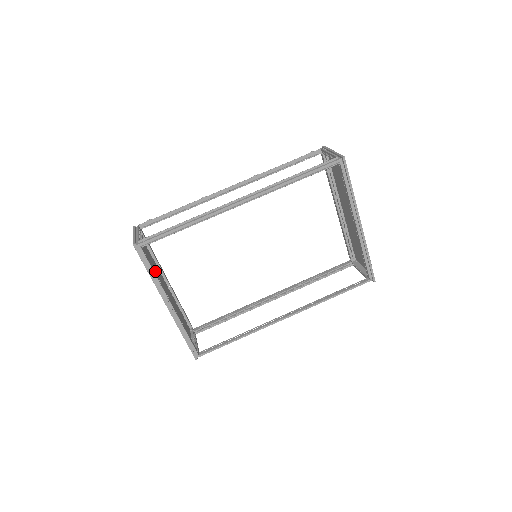
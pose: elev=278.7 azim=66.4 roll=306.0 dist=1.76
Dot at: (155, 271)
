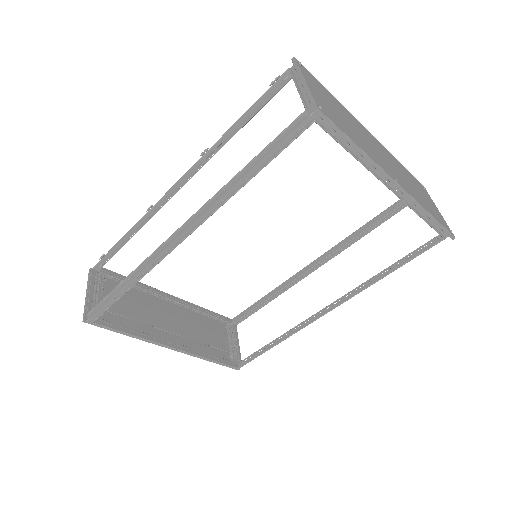
Dot at: (139, 312)
